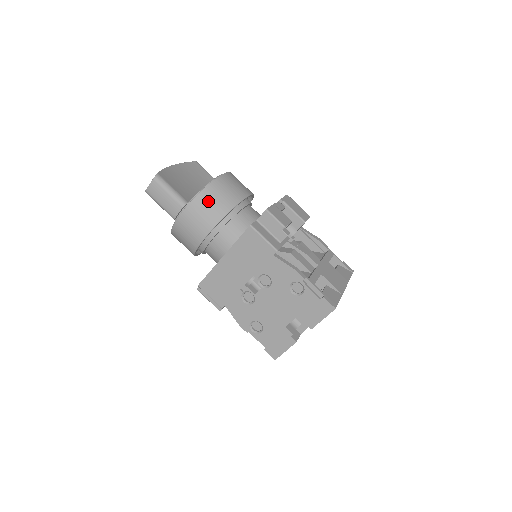
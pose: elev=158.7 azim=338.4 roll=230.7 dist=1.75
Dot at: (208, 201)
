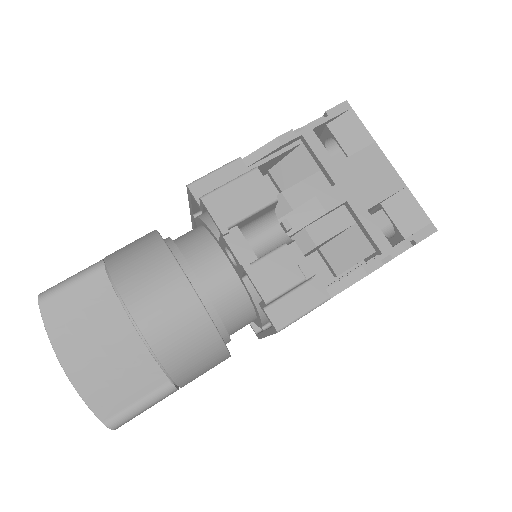
Dot at: (189, 364)
